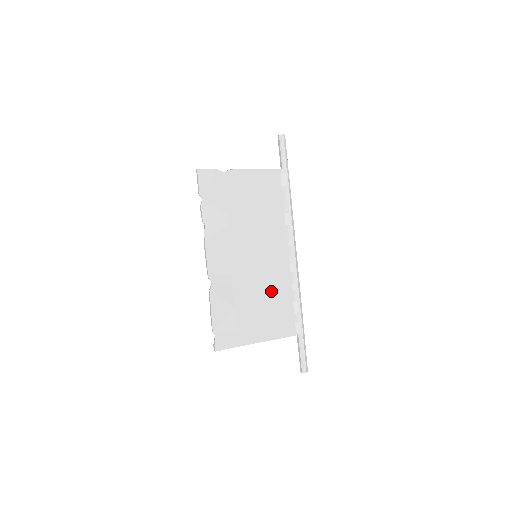
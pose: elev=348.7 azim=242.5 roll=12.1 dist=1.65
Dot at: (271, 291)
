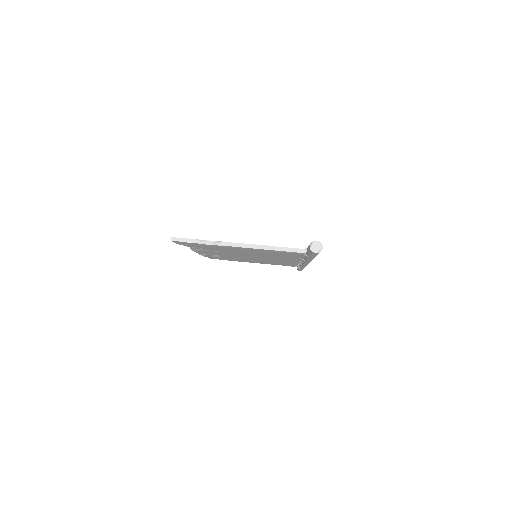
Dot at: occluded
